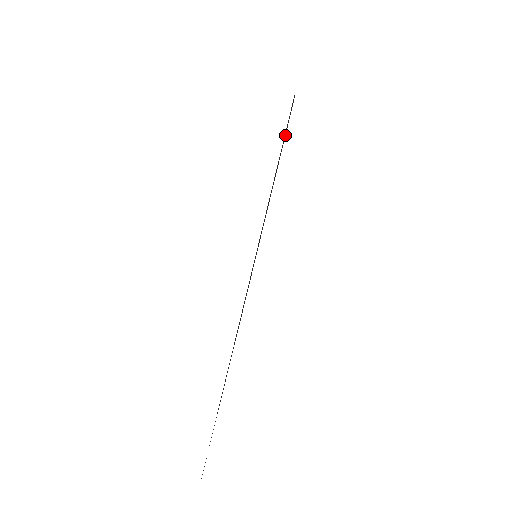
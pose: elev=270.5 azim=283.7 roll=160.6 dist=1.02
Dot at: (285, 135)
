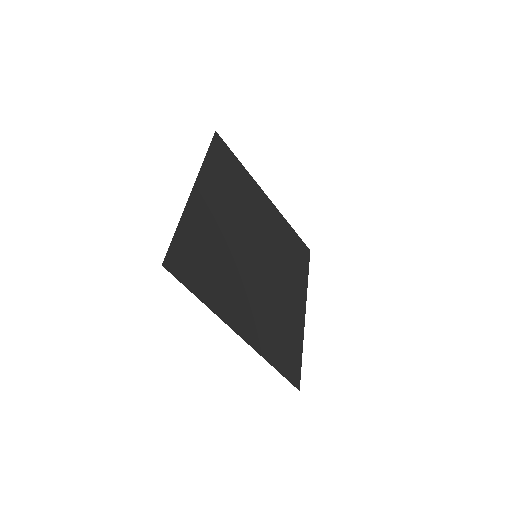
Dot at: (193, 264)
